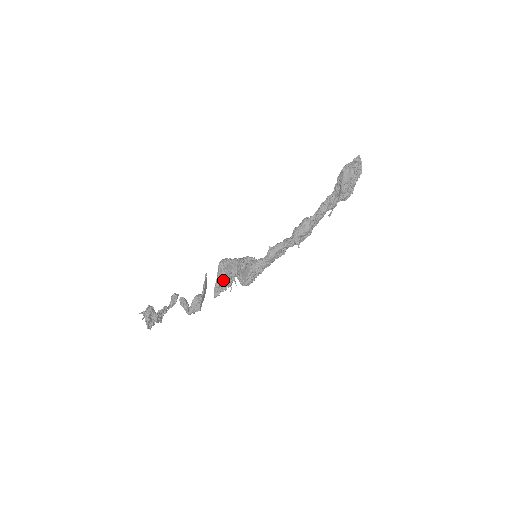
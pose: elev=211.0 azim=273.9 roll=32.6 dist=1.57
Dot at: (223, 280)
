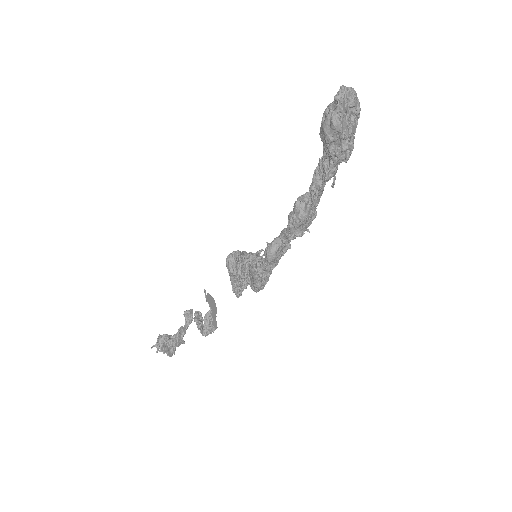
Dot at: (237, 280)
